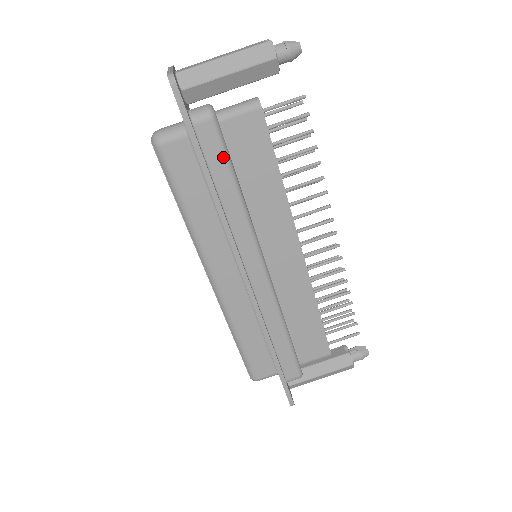
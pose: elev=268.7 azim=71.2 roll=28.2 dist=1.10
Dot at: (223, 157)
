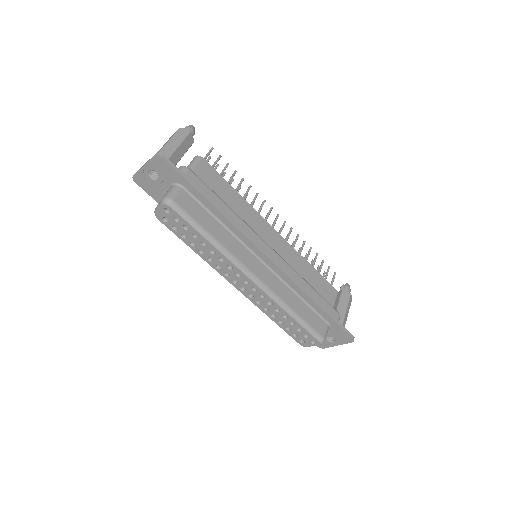
Dot at: (208, 188)
